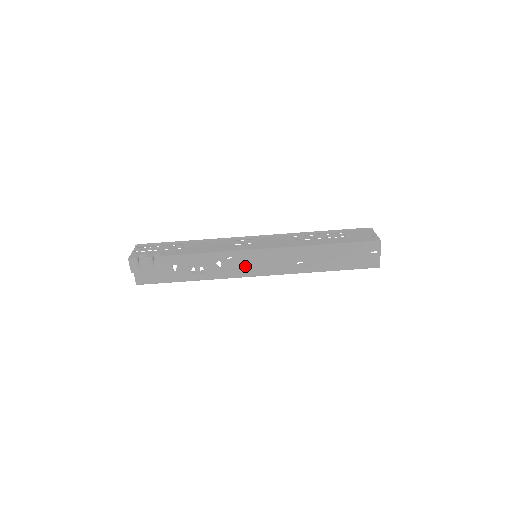
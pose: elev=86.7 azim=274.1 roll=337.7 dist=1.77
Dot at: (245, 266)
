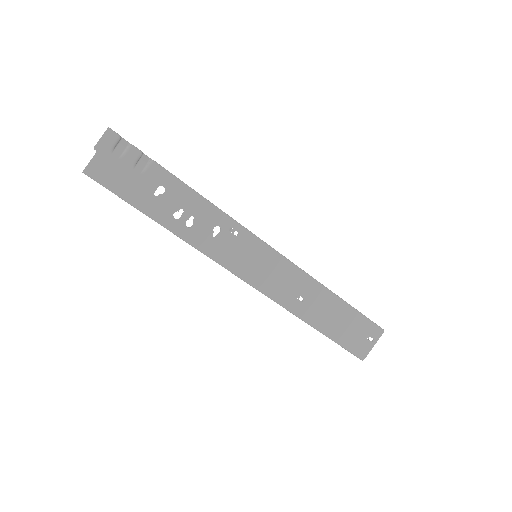
Dot at: (243, 257)
